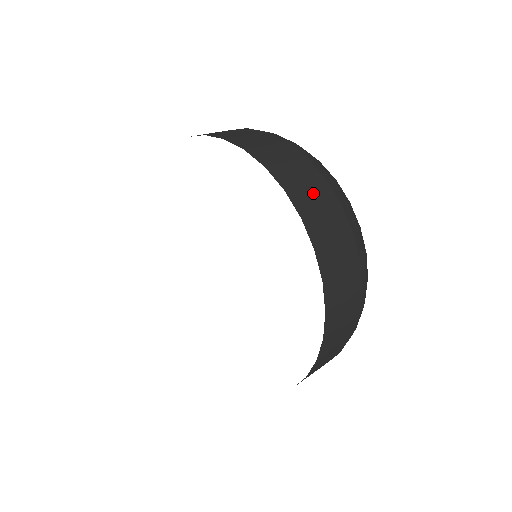
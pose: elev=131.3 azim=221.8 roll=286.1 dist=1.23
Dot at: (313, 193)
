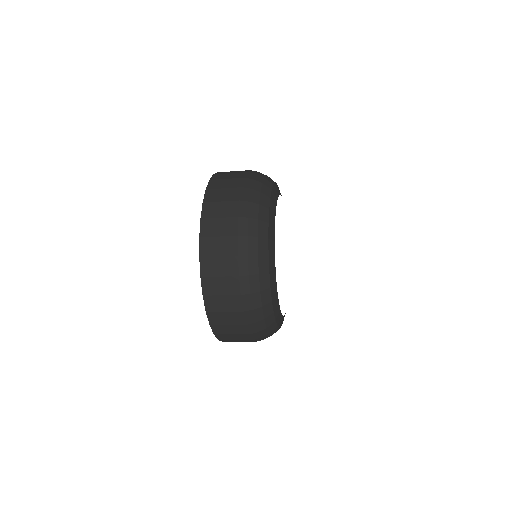
Dot at: (230, 175)
